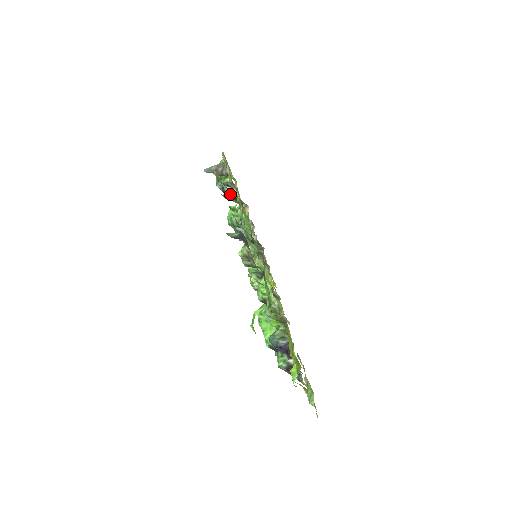
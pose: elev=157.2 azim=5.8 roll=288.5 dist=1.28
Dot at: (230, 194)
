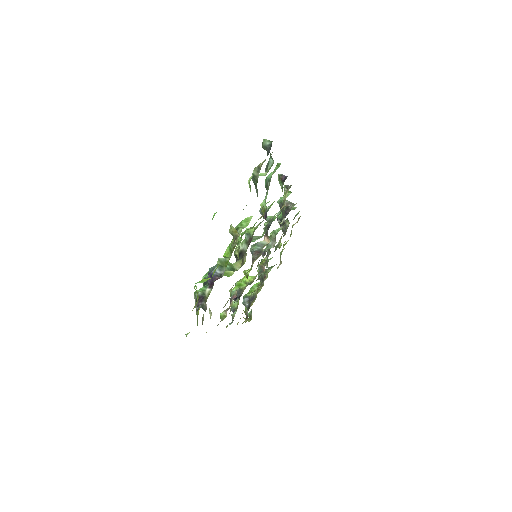
Dot at: (284, 176)
